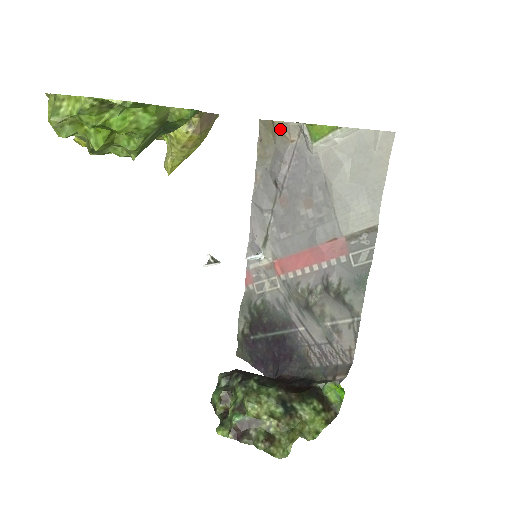
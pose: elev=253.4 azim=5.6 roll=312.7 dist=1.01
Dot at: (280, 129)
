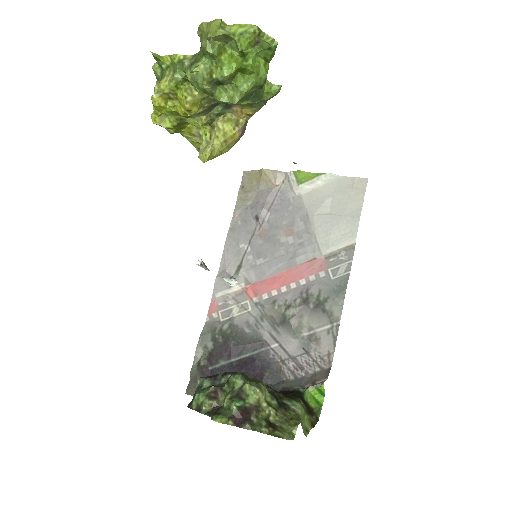
Dot at: (267, 175)
